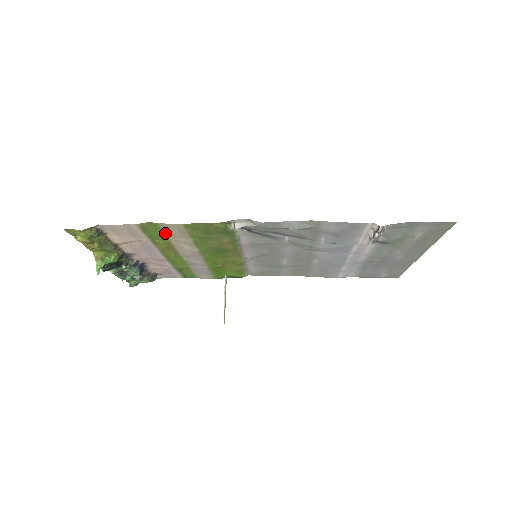
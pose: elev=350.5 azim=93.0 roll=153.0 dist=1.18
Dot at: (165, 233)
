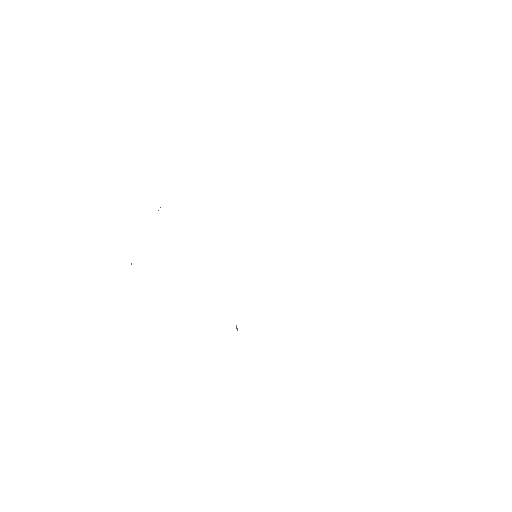
Dot at: occluded
